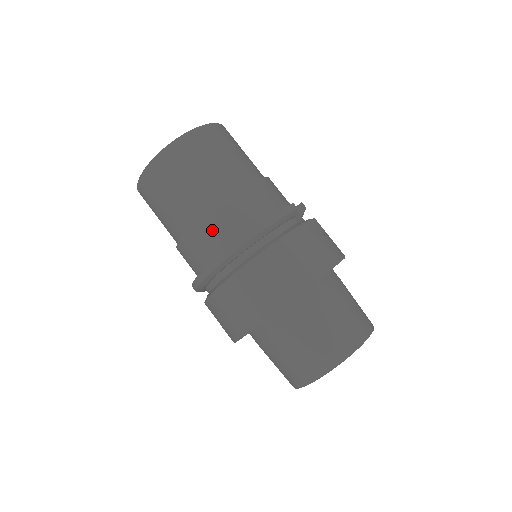
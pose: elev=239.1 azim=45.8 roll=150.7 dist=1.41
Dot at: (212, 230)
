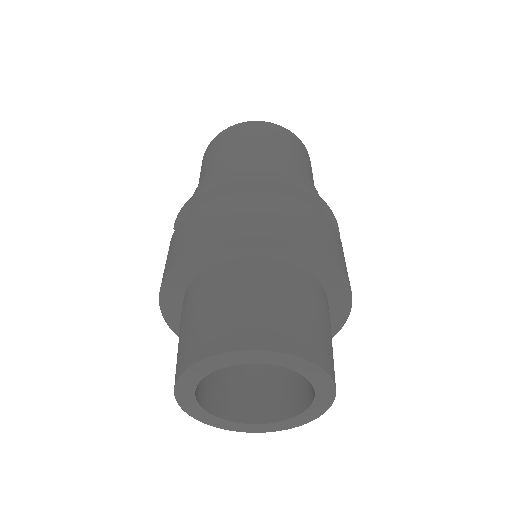
Dot at: (266, 170)
